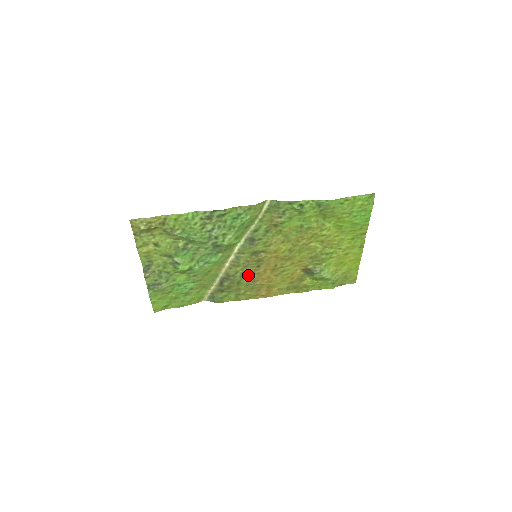
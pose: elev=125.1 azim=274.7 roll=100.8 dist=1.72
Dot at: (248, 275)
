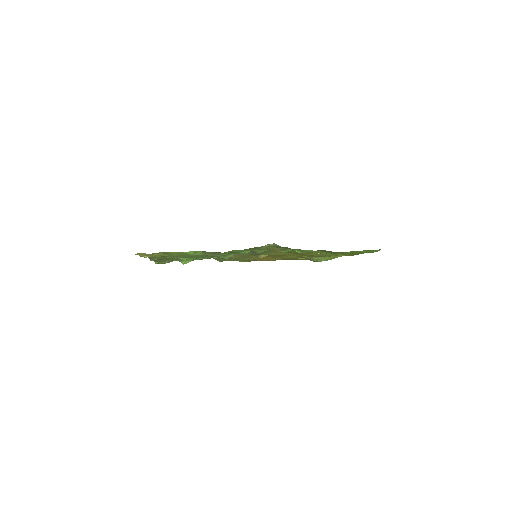
Dot at: (248, 258)
